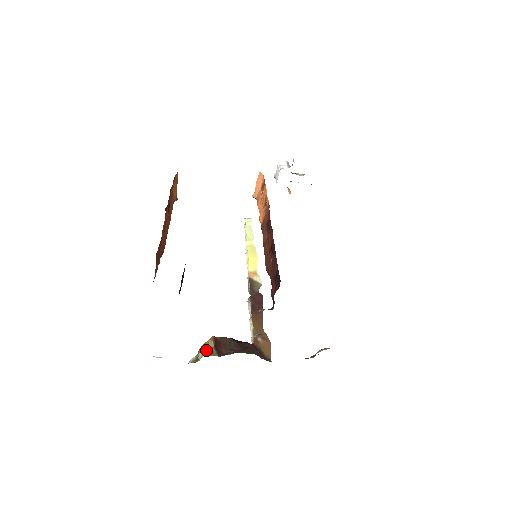
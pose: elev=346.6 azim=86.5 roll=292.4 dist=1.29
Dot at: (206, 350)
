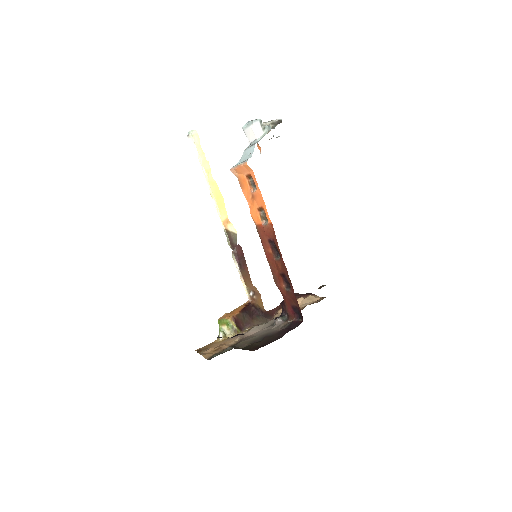
Dot at: (231, 330)
